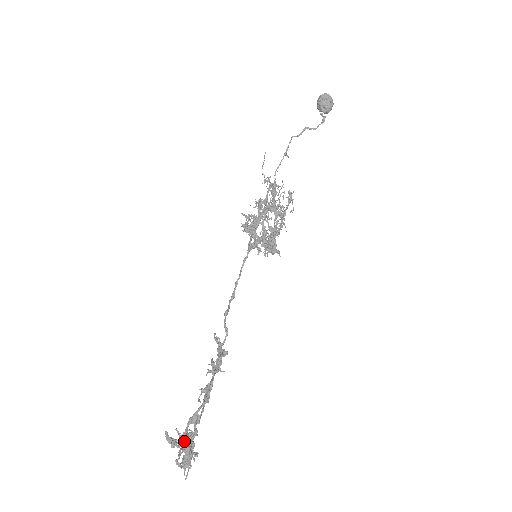
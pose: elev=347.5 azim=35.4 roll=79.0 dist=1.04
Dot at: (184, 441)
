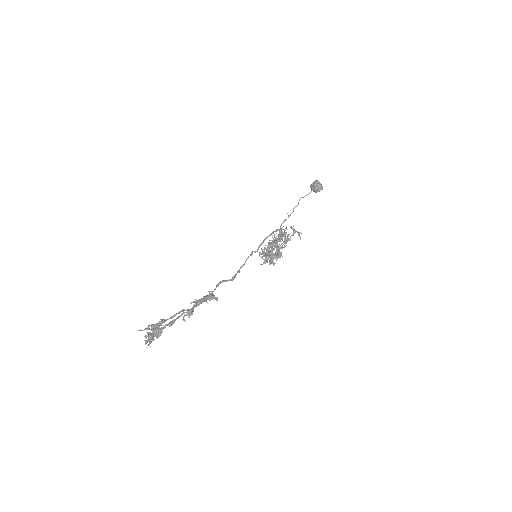
Dot at: (152, 326)
